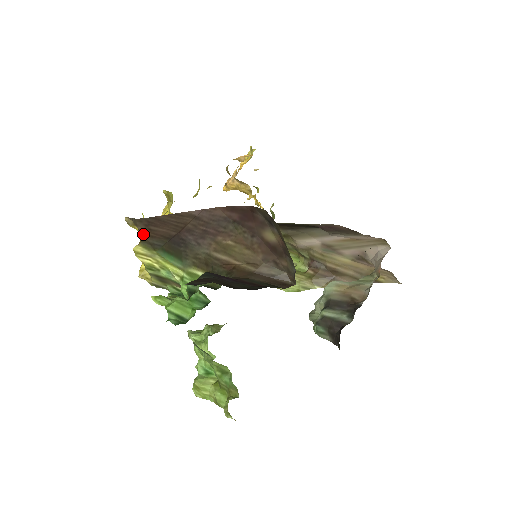
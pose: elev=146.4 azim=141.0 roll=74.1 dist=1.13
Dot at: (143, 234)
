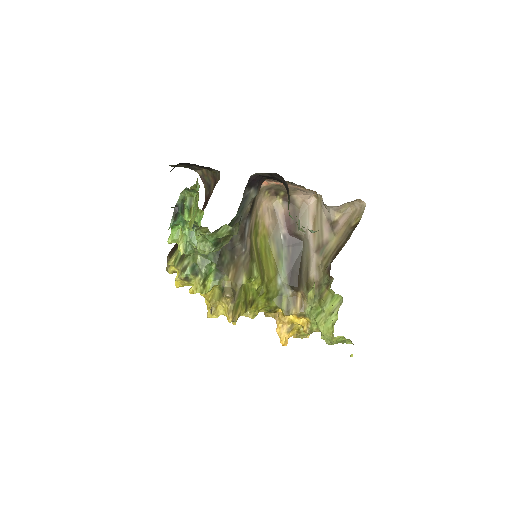
Dot at: (170, 255)
